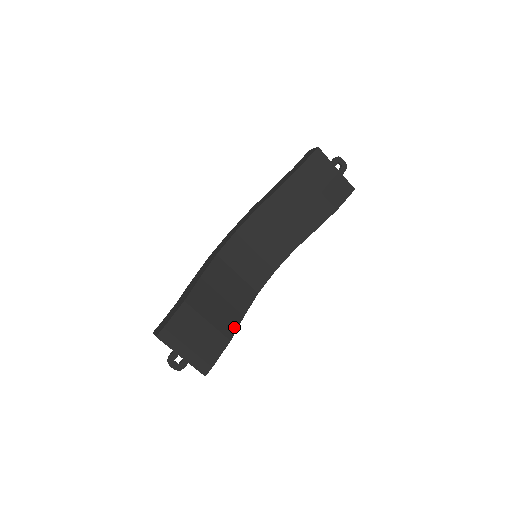
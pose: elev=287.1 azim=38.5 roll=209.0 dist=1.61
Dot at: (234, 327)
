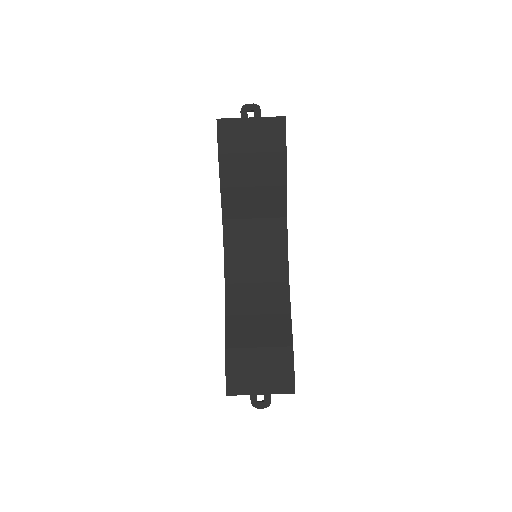
Dot at: (288, 331)
